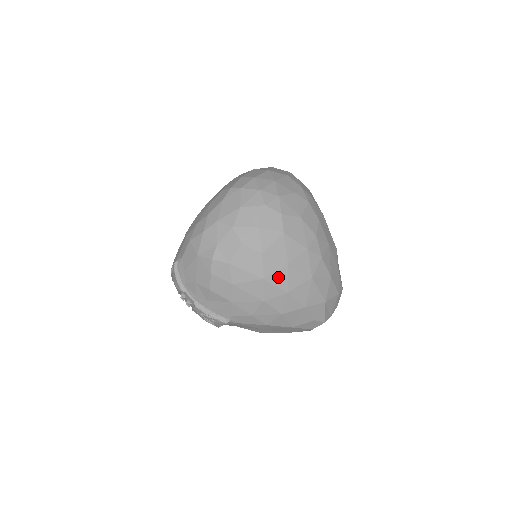
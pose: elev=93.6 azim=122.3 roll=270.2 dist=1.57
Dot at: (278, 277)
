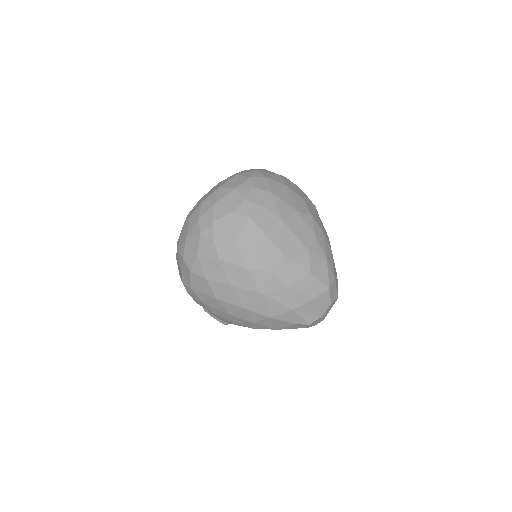
Dot at: (228, 297)
